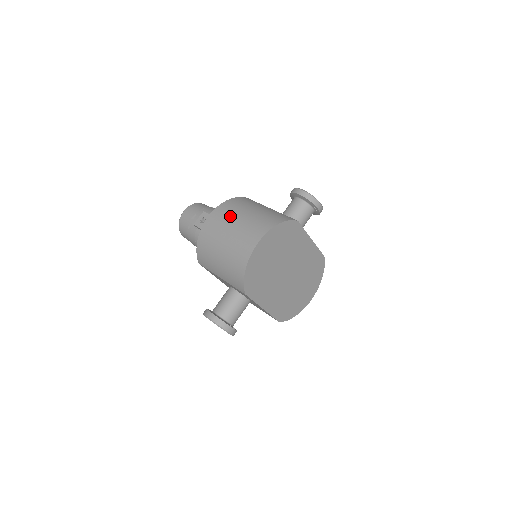
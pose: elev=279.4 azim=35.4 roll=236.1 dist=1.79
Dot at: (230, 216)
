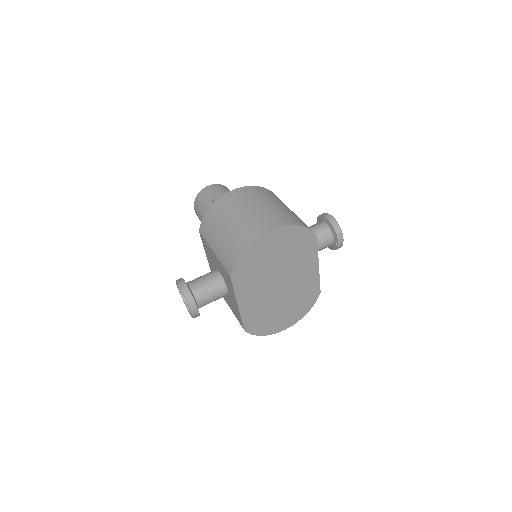
Dot at: (255, 198)
